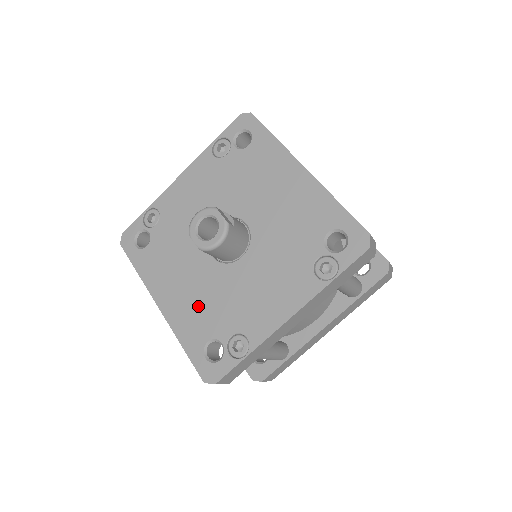
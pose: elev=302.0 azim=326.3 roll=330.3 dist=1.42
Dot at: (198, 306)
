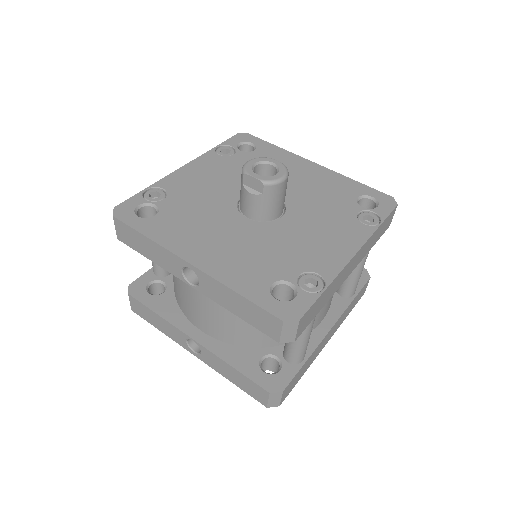
Dot at: (246, 256)
